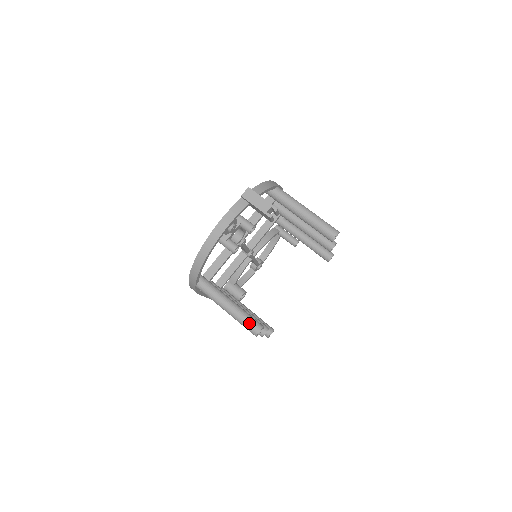
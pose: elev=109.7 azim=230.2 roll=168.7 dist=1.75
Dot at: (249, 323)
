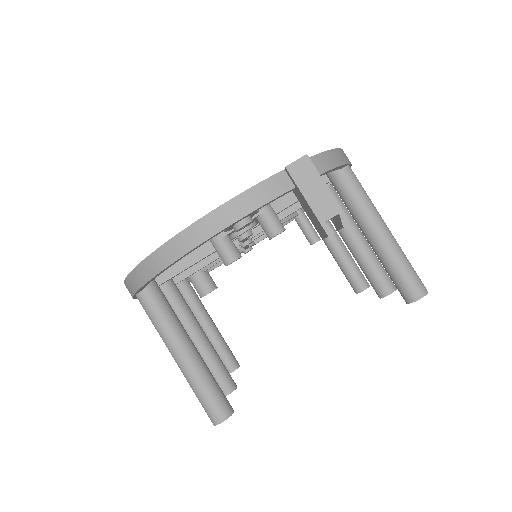
Dot at: (209, 400)
